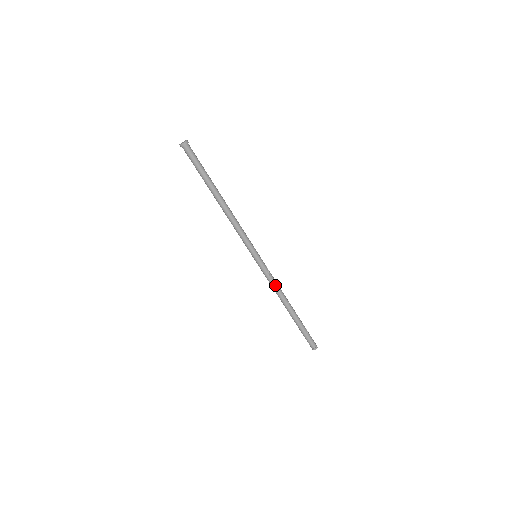
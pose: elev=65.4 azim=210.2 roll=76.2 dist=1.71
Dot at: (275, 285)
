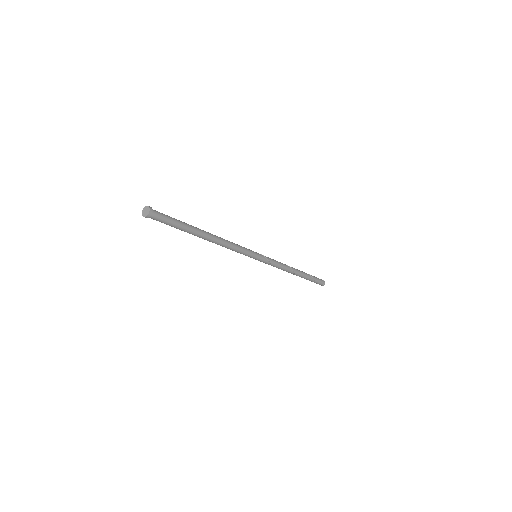
Dot at: (278, 268)
